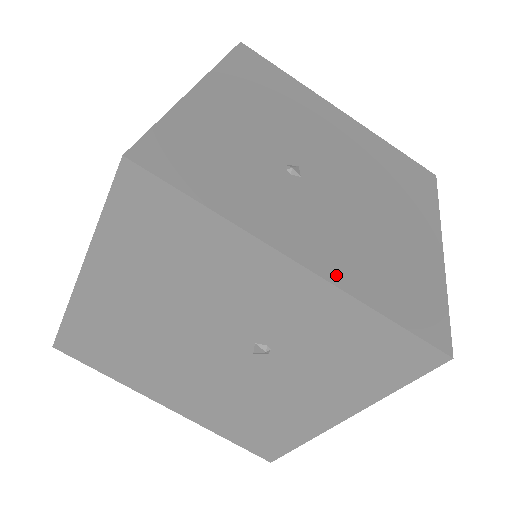
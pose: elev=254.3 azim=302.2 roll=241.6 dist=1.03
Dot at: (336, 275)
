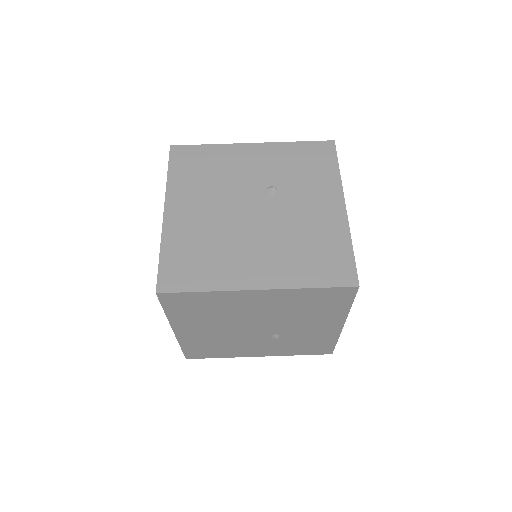
Dot at: occluded
